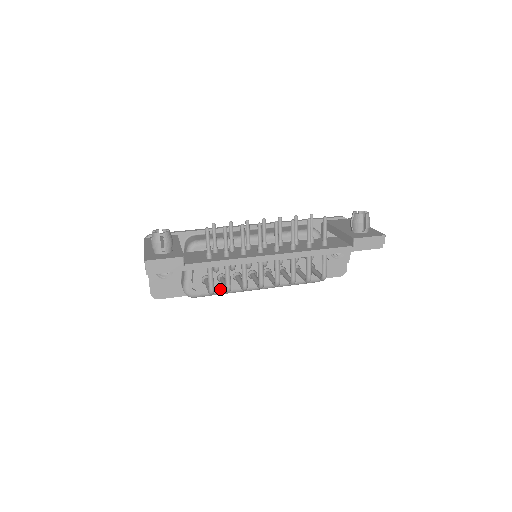
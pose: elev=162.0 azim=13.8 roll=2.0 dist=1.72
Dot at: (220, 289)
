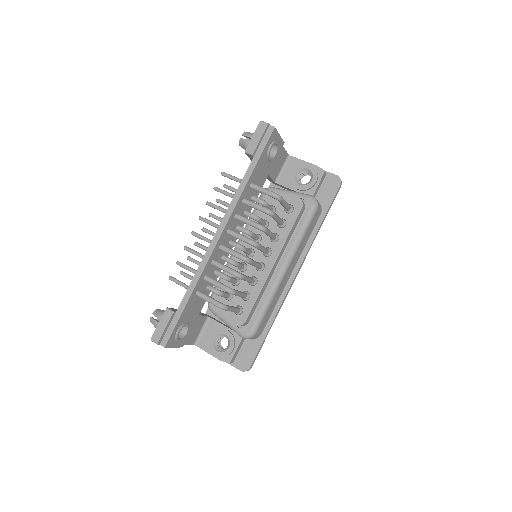
Dot at: (260, 304)
